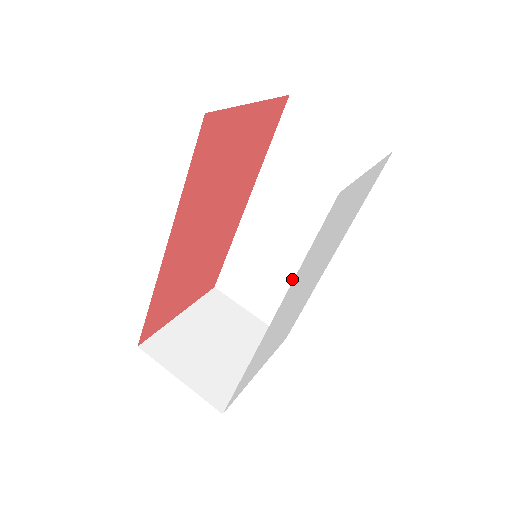
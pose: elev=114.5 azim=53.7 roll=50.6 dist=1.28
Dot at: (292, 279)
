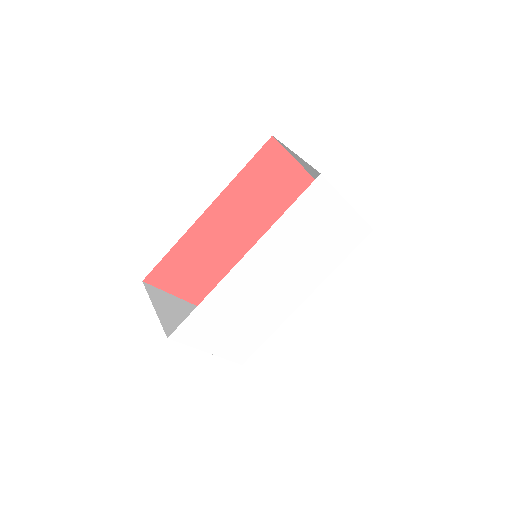
Dot at: occluded
